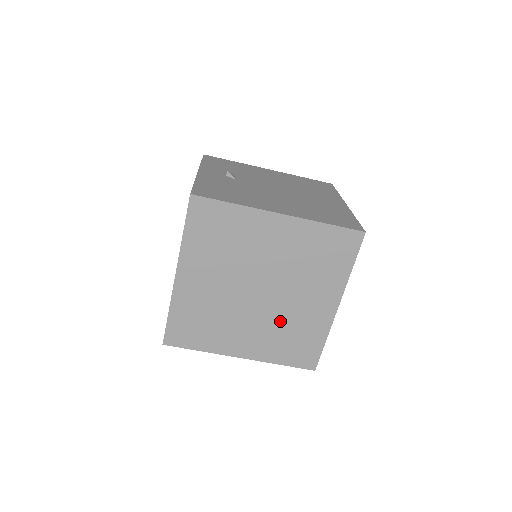
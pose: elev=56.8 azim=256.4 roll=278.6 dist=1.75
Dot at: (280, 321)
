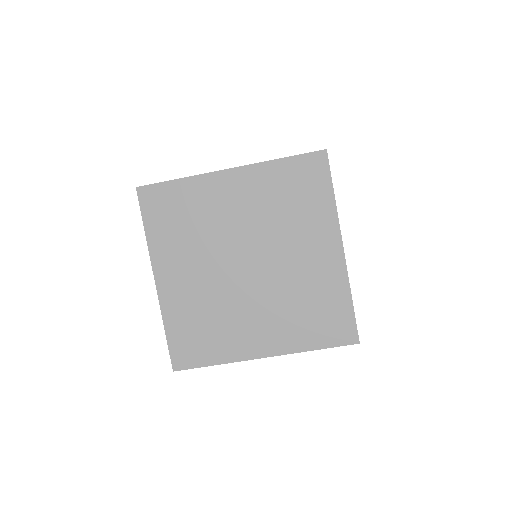
Dot at: (286, 292)
